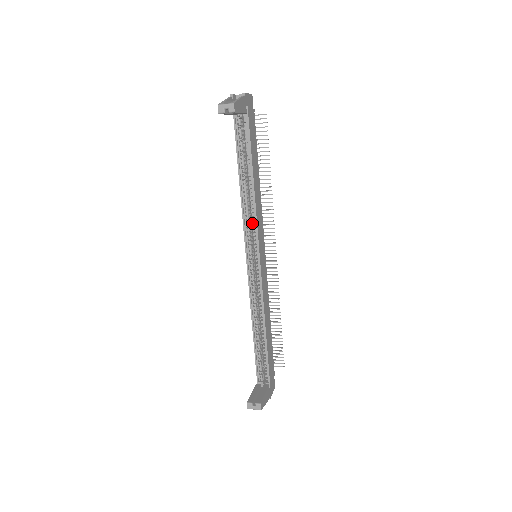
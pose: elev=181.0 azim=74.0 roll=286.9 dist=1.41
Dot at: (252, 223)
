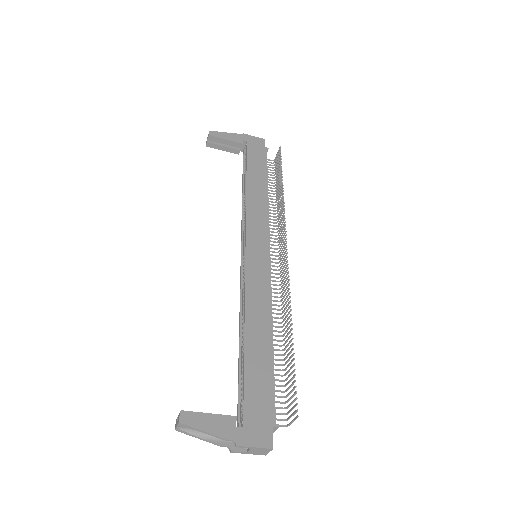
Dot at: occluded
